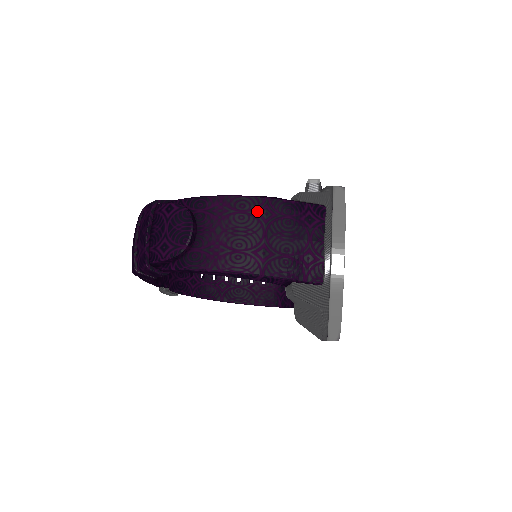
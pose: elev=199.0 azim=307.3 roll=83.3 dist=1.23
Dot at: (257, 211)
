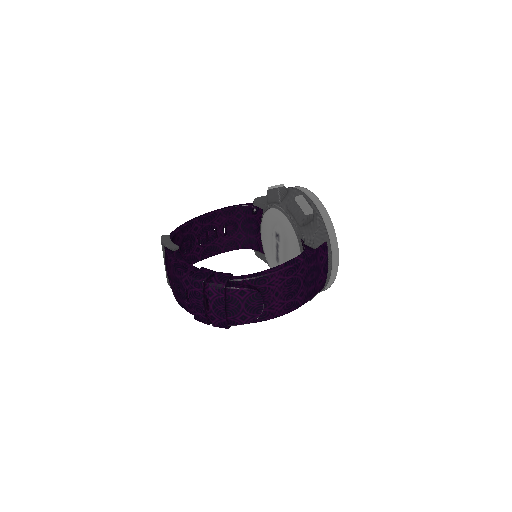
Dot at: (298, 272)
